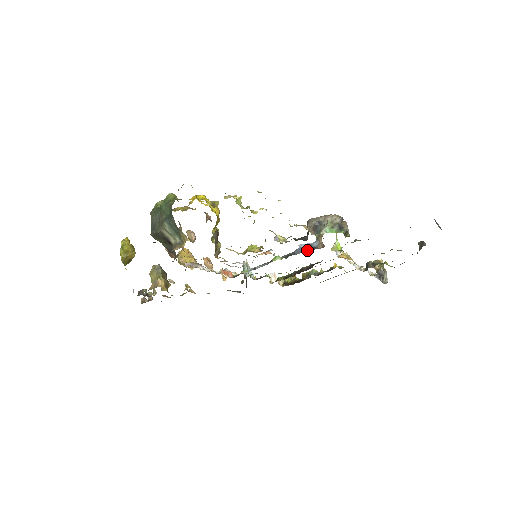
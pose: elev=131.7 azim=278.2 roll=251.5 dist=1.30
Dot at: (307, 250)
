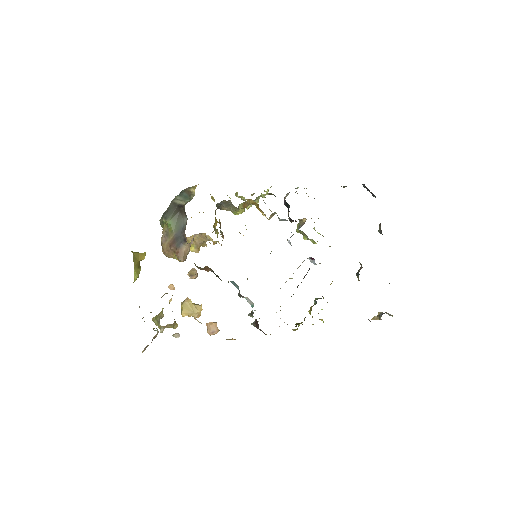
Dot at: occluded
